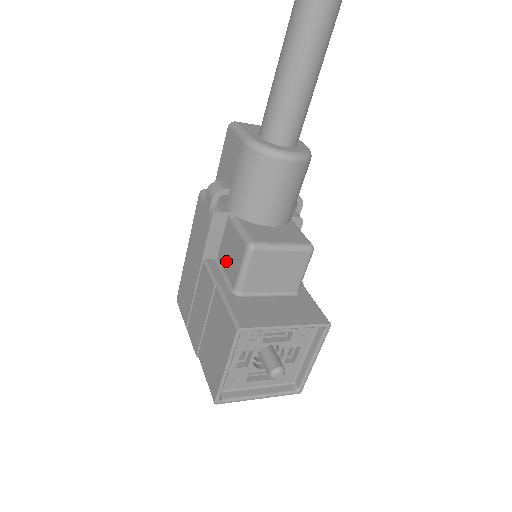
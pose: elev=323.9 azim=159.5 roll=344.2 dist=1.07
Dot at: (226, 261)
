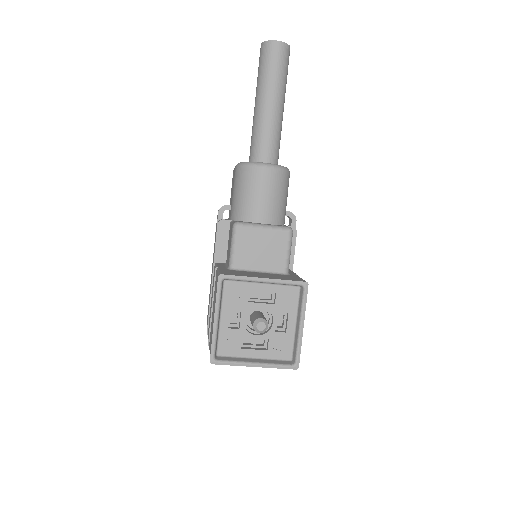
Dot at: occluded
